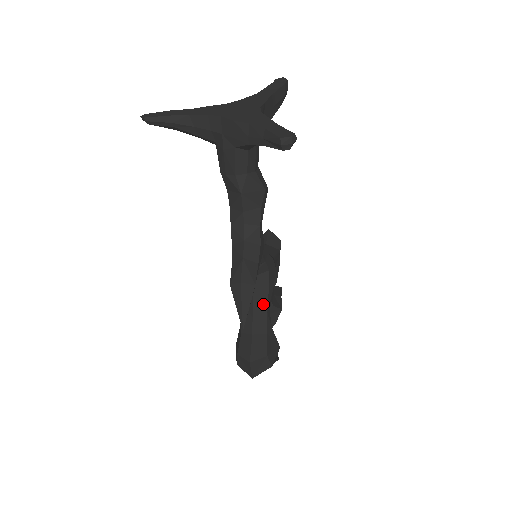
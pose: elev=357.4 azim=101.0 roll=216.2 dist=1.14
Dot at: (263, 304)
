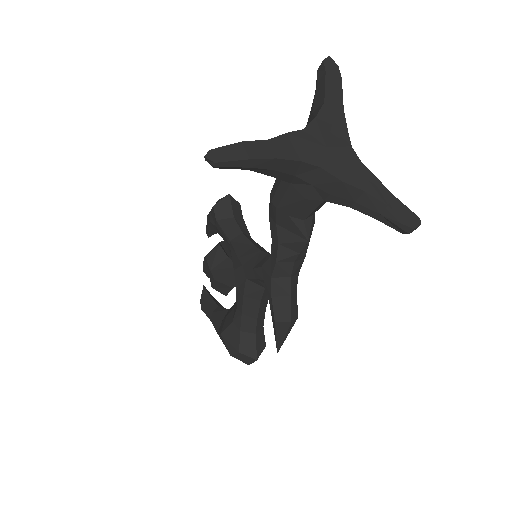
Dot at: (265, 304)
